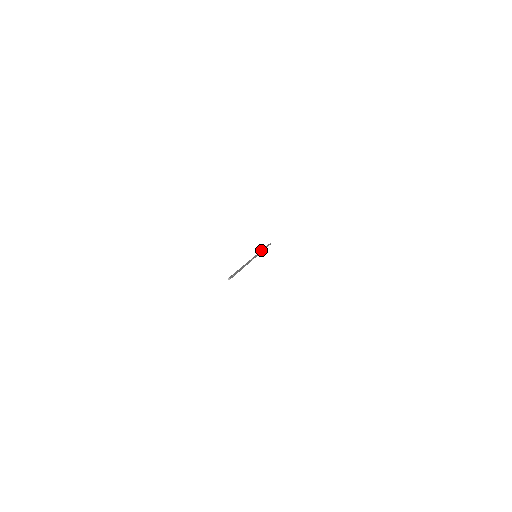
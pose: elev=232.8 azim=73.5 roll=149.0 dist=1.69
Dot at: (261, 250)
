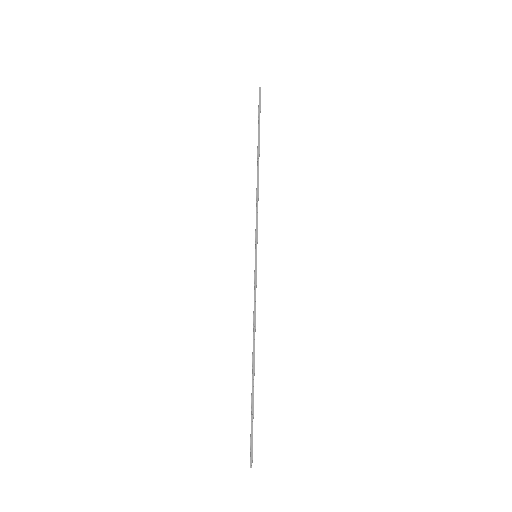
Dot at: occluded
